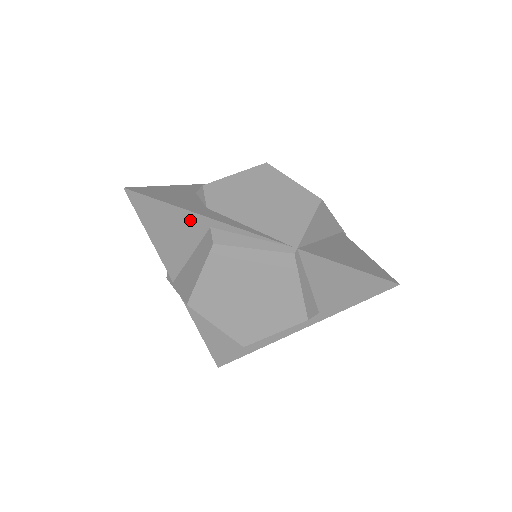
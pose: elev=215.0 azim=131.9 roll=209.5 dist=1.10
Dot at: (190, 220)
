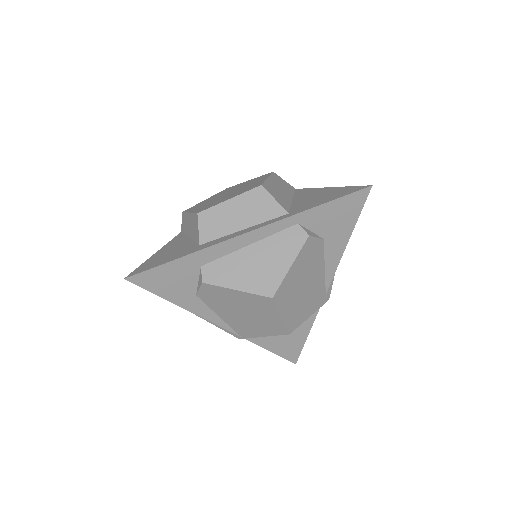
Dot at: occluded
